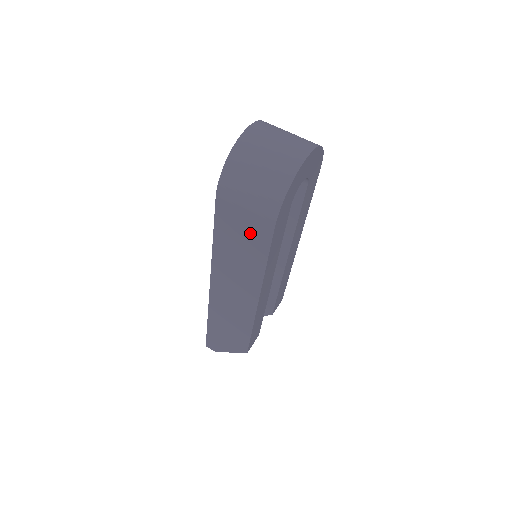
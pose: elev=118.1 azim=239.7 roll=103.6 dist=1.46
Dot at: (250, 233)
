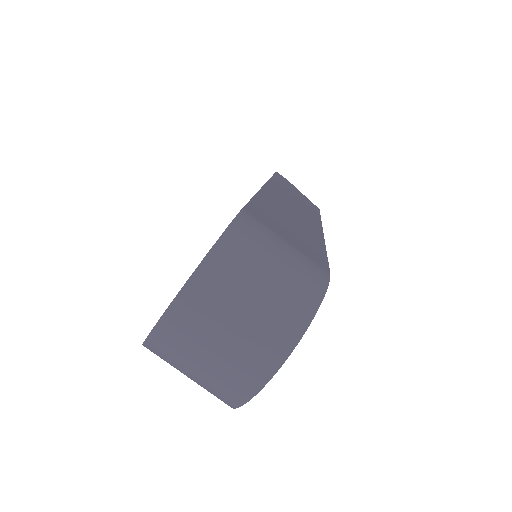
Dot at: occluded
